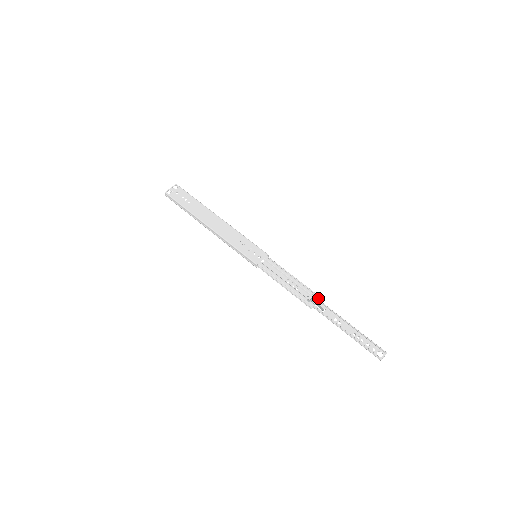
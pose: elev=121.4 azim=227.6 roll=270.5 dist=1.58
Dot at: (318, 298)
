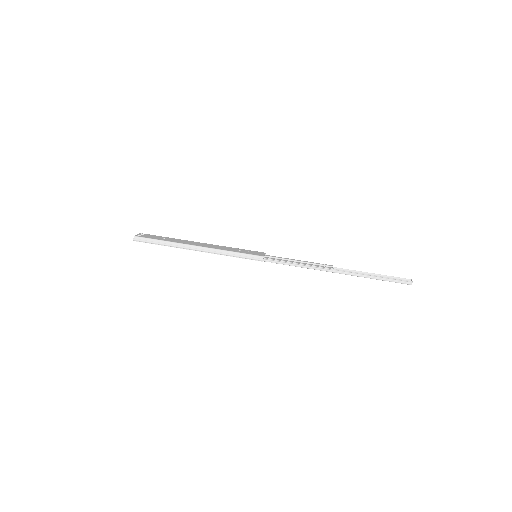
Dot at: (331, 265)
